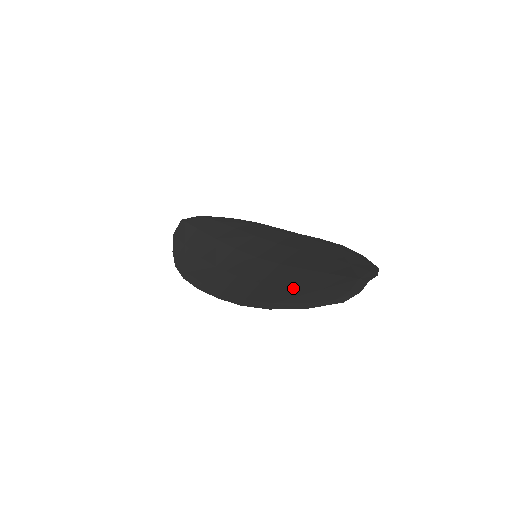
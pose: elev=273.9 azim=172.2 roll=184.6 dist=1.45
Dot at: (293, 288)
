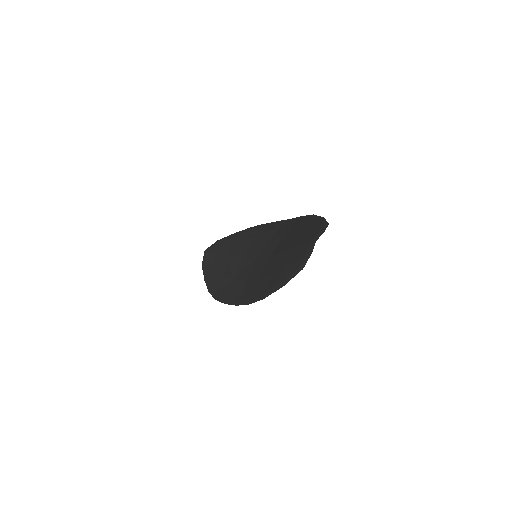
Dot at: (275, 273)
